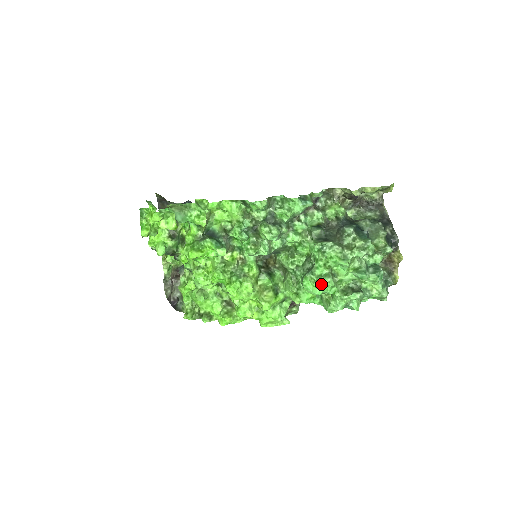
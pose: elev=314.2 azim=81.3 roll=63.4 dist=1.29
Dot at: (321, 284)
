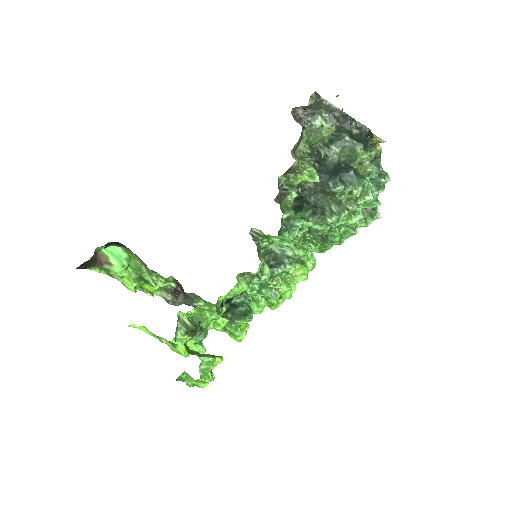
Dot at: occluded
